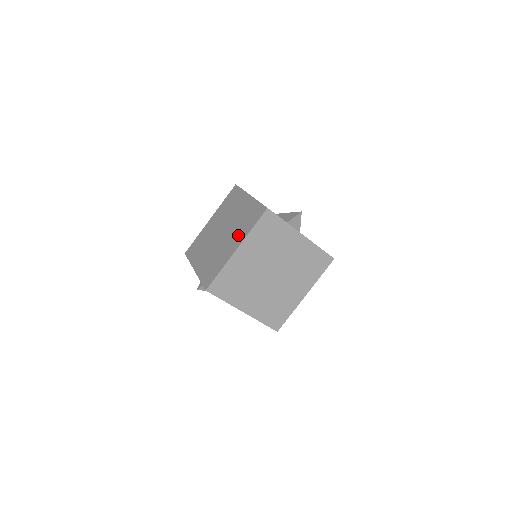
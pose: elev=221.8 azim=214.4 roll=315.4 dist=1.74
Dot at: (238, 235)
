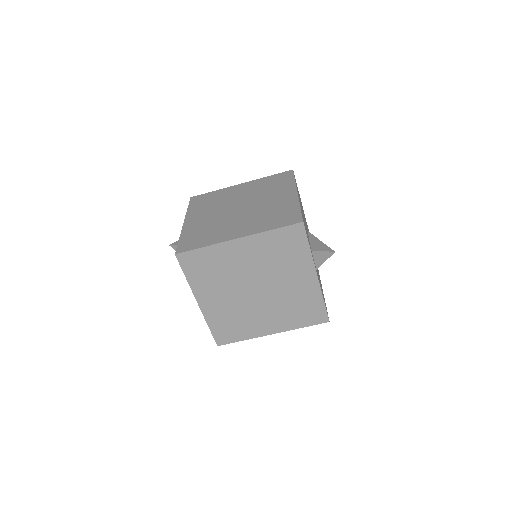
Dot at: (252, 224)
